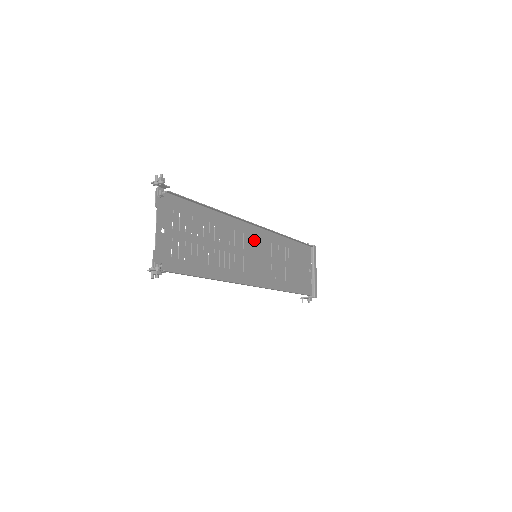
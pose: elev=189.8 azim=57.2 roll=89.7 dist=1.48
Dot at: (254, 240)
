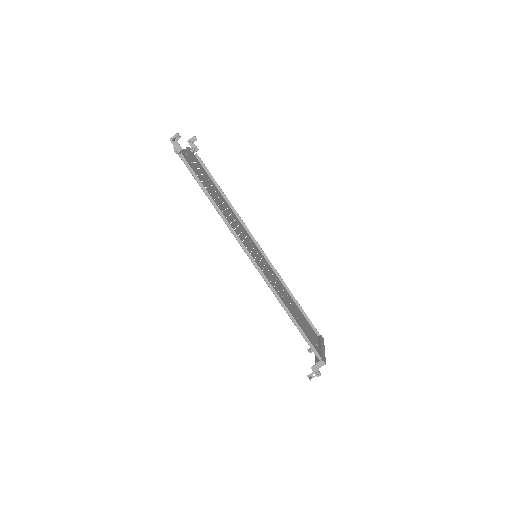
Dot at: (256, 250)
